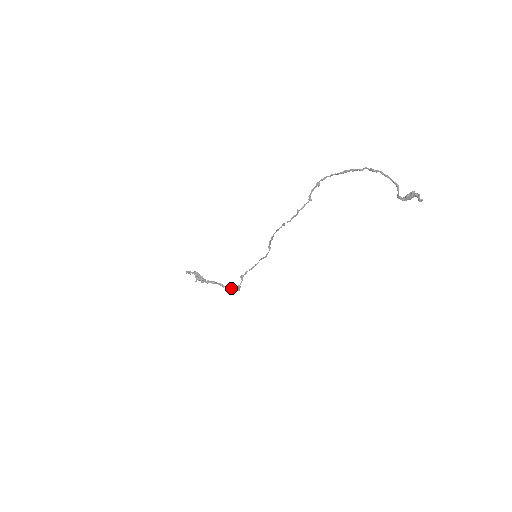
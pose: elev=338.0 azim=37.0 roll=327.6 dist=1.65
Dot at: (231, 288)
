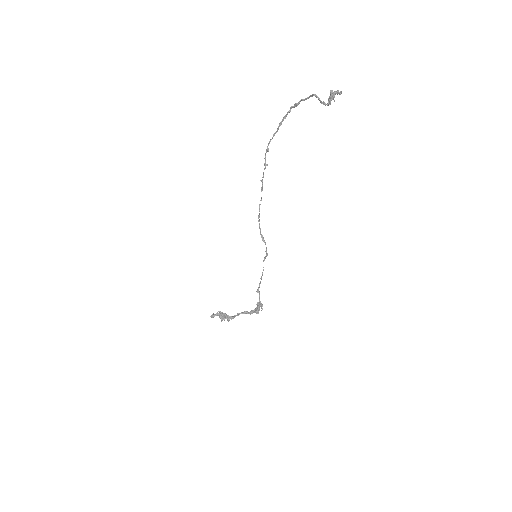
Dot at: (254, 310)
